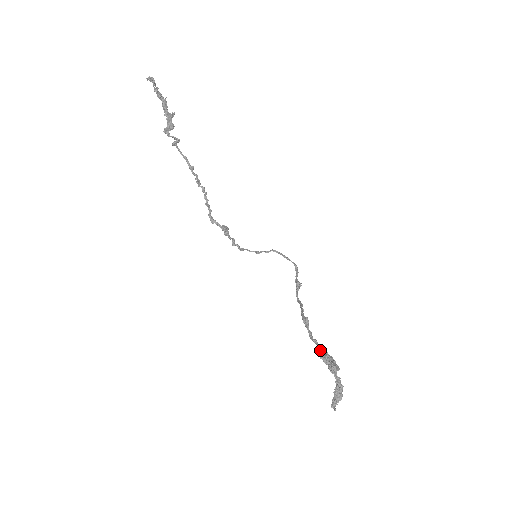
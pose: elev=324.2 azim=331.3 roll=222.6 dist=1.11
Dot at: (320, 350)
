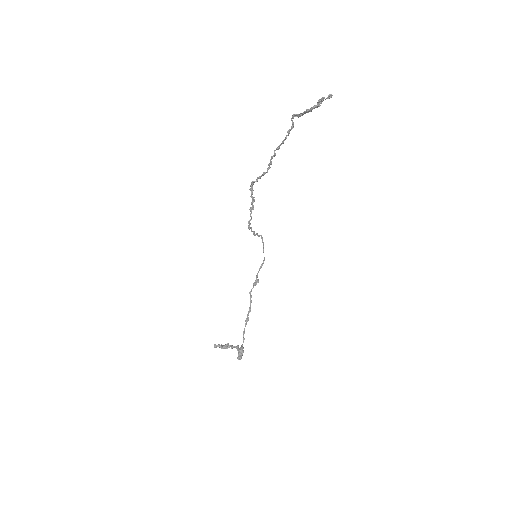
Dot at: (242, 346)
